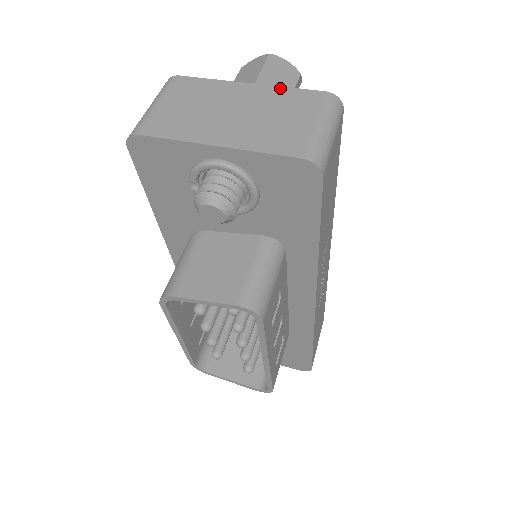
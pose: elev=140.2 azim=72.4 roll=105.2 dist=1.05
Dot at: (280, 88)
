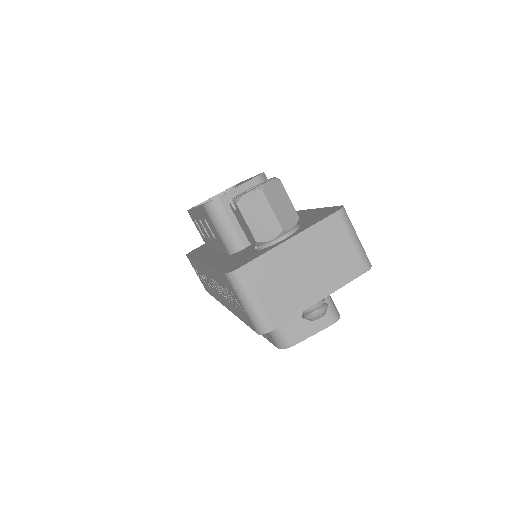
Dot at: (311, 229)
